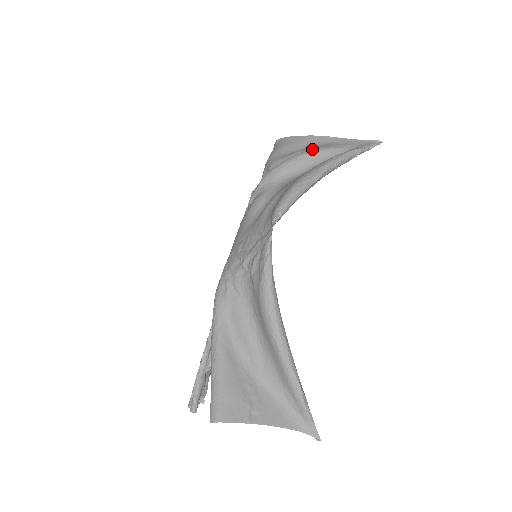
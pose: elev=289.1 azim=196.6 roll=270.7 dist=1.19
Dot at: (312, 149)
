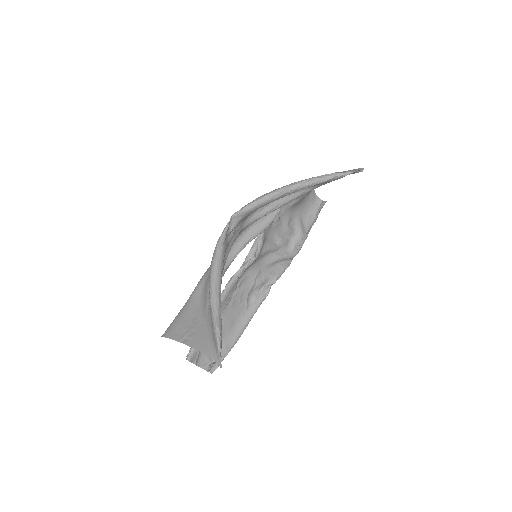
Dot at: occluded
